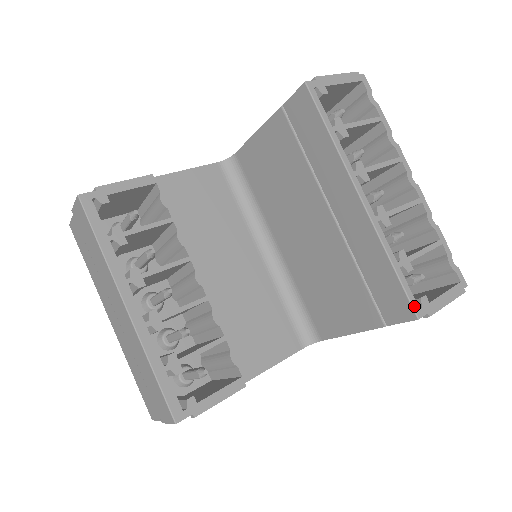
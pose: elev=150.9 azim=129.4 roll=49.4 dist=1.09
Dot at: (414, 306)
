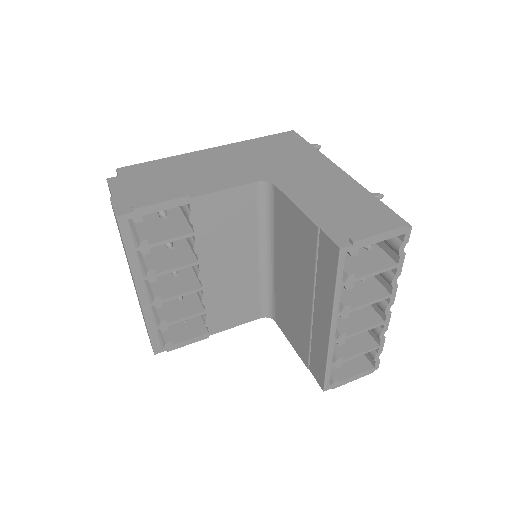
Dot at: (326, 386)
